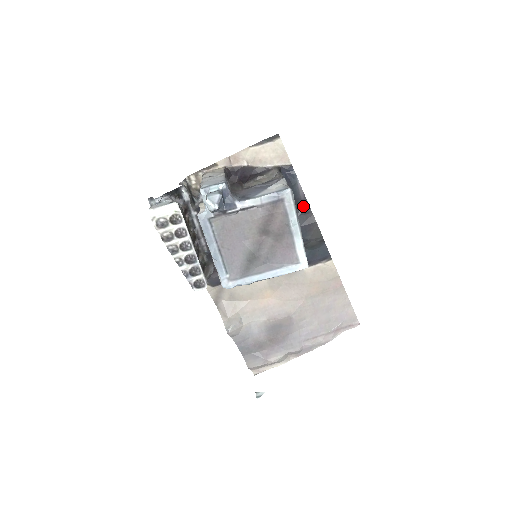
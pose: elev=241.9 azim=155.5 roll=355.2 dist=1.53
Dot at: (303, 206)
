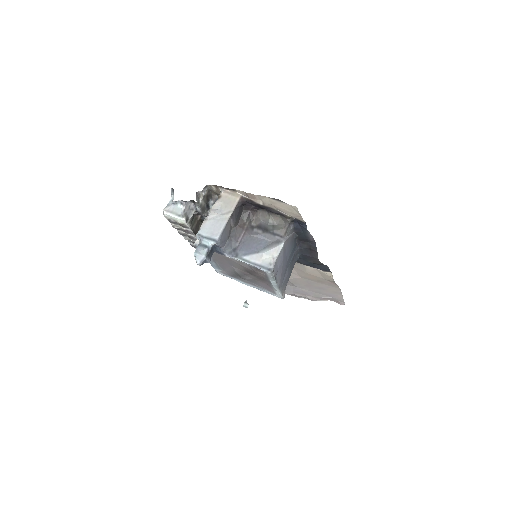
Dot at: (311, 244)
